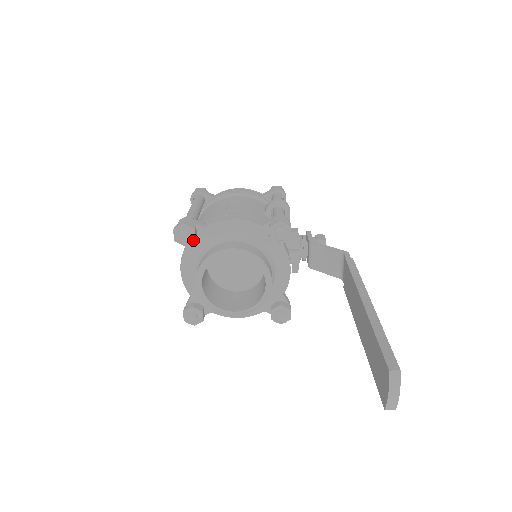
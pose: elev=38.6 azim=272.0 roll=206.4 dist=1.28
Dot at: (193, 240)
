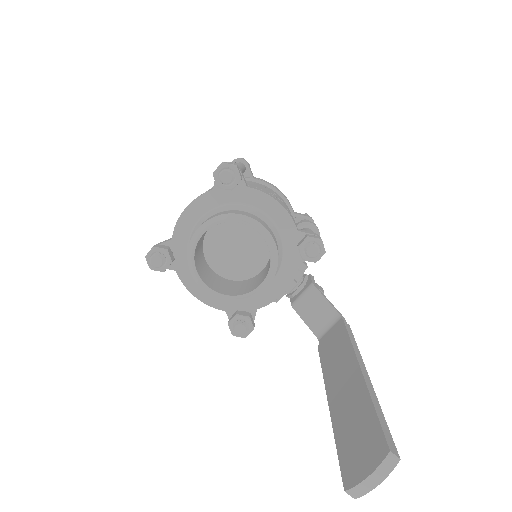
Dot at: (230, 188)
